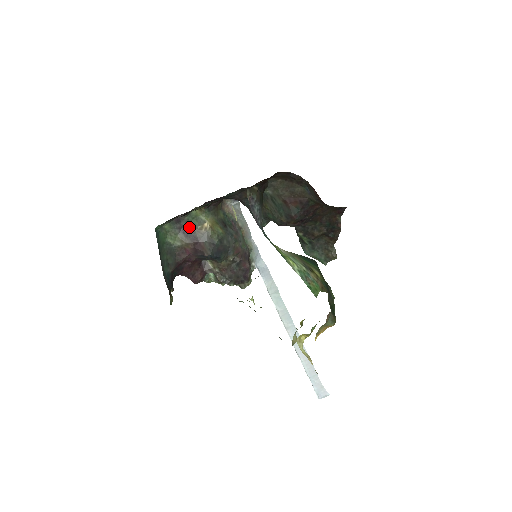
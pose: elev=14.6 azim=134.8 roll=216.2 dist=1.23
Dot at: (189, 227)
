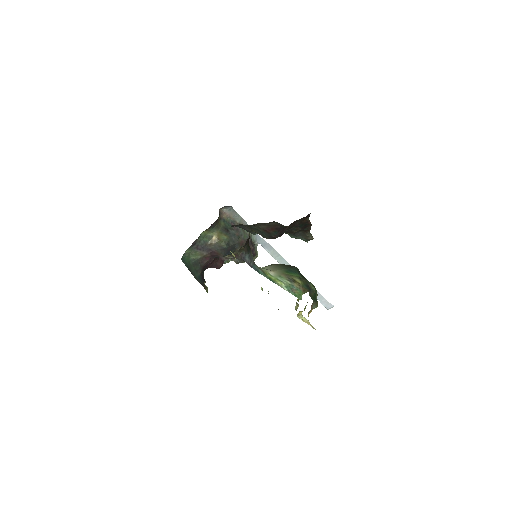
Dot at: (203, 244)
